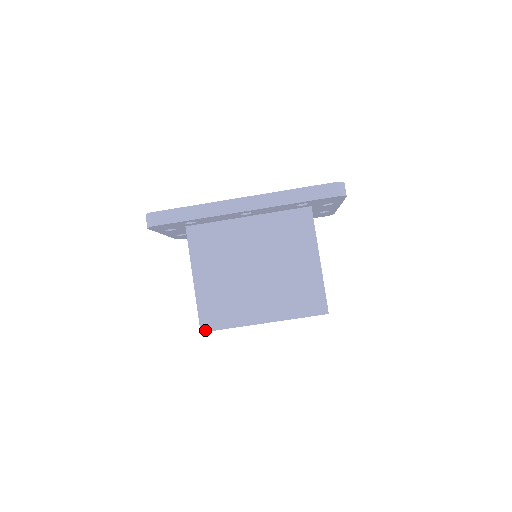
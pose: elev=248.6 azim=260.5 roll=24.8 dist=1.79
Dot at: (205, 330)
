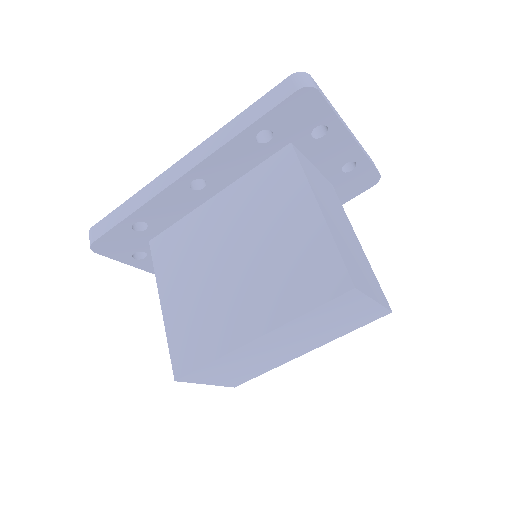
Dot at: (180, 375)
